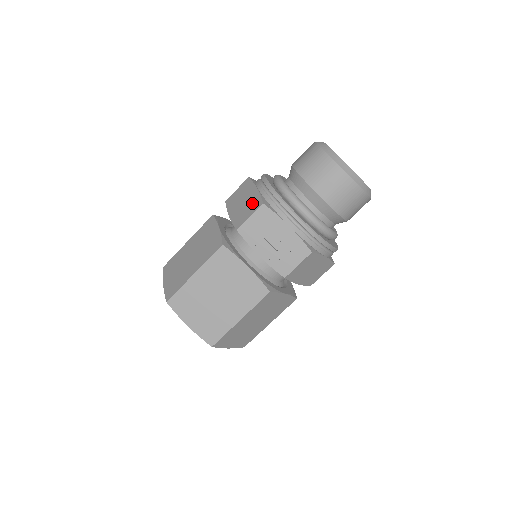
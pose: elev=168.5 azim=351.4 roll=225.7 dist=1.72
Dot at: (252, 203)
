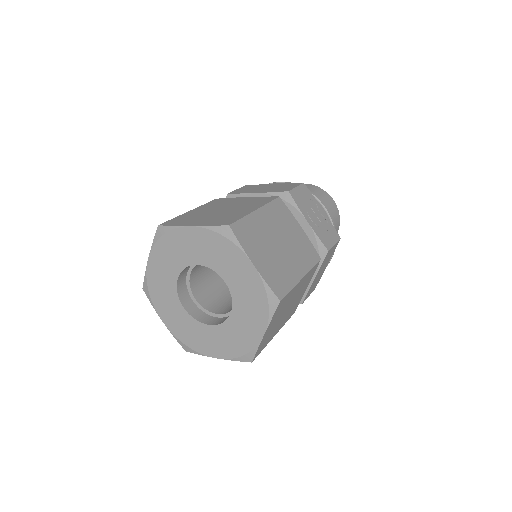
Dot at: (285, 185)
